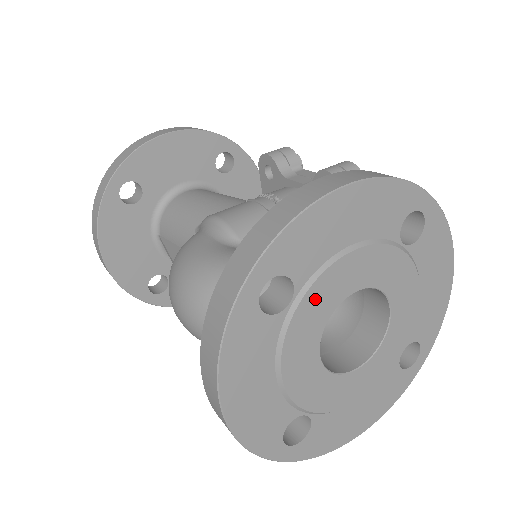
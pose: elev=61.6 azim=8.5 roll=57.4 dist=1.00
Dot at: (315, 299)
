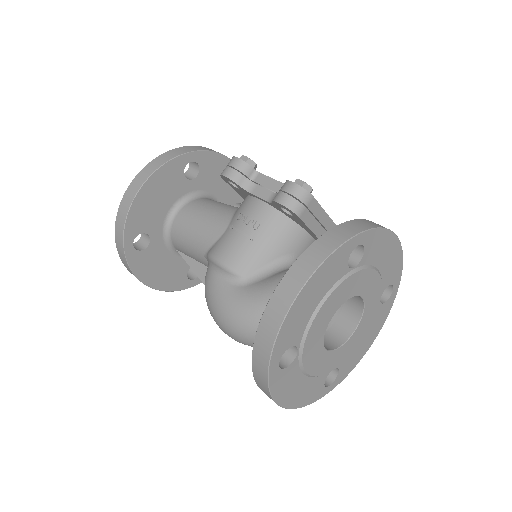
Dot at: (311, 340)
